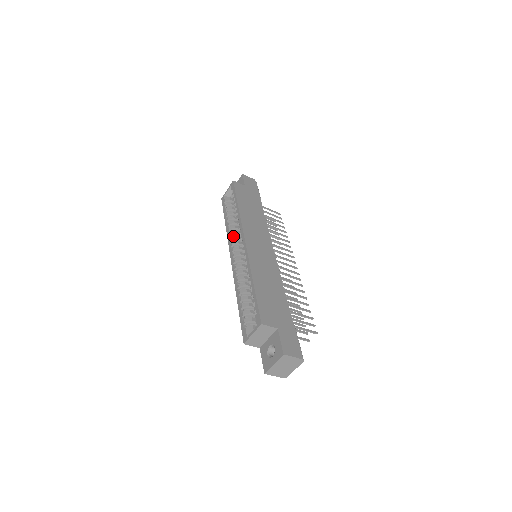
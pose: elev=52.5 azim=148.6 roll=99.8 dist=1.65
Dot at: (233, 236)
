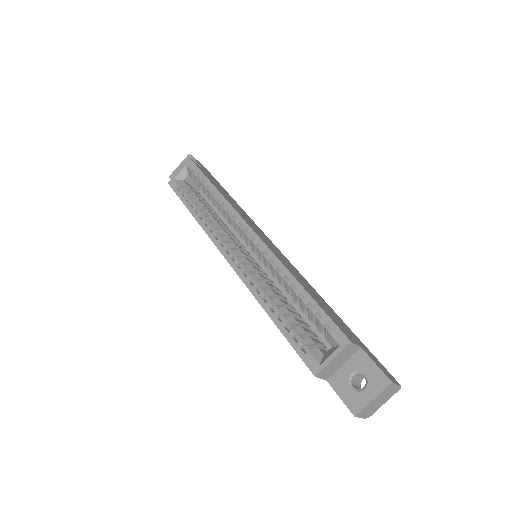
Dot at: (217, 229)
